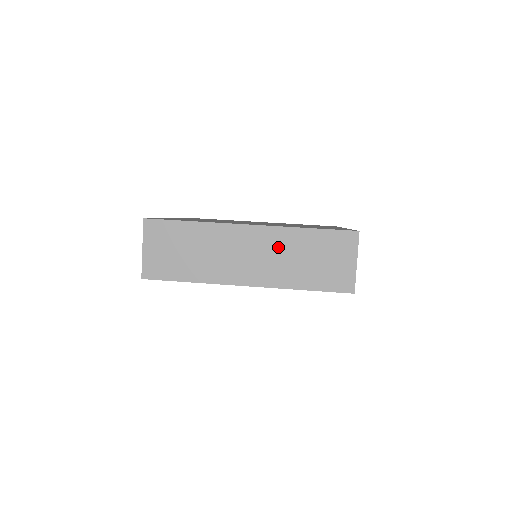
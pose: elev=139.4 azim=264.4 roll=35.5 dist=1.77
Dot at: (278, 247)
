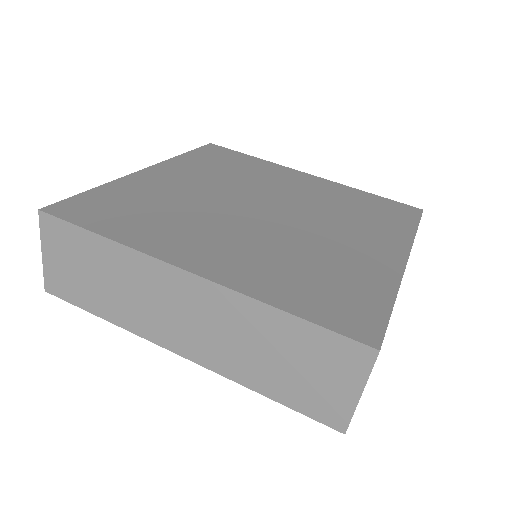
Dot at: (230, 321)
